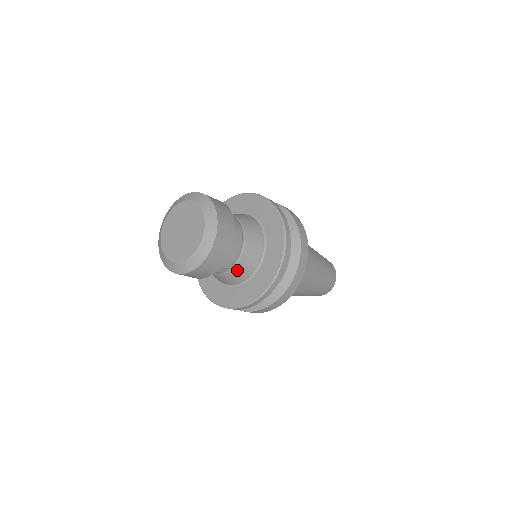
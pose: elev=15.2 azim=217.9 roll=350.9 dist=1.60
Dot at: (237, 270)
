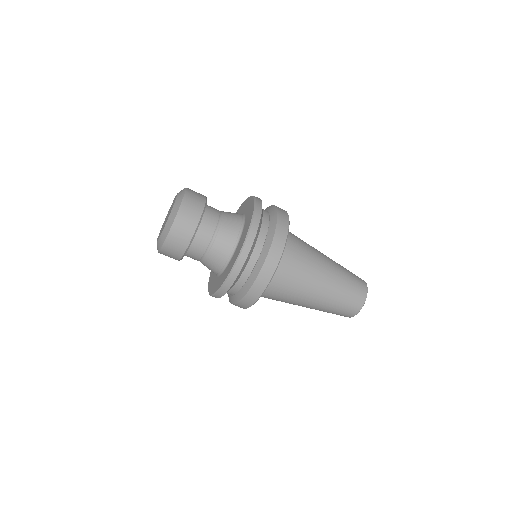
Dot at: (227, 220)
